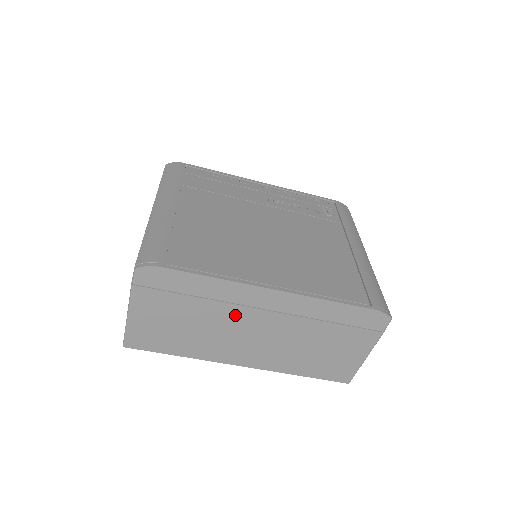
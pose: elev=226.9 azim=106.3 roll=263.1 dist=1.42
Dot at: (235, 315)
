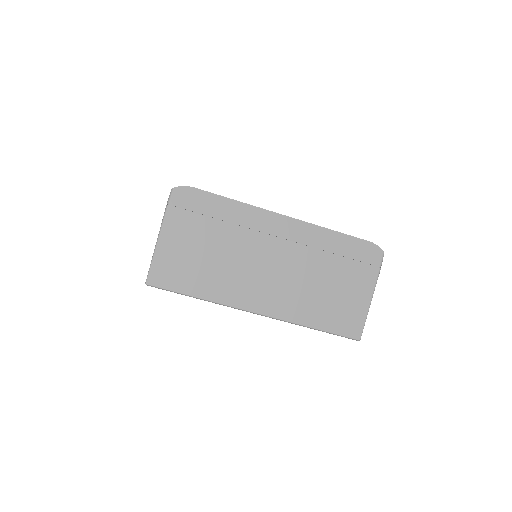
Dot at: (253, 244)
